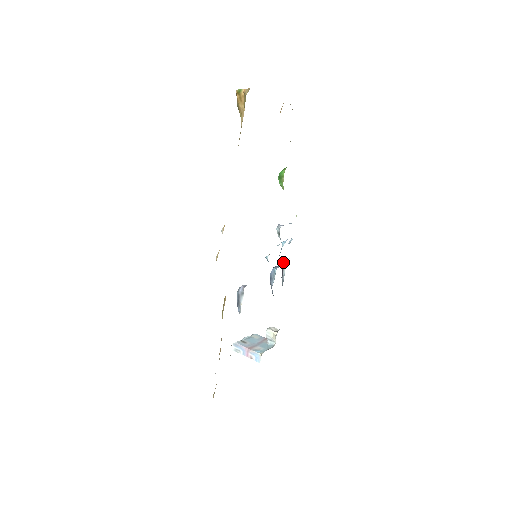
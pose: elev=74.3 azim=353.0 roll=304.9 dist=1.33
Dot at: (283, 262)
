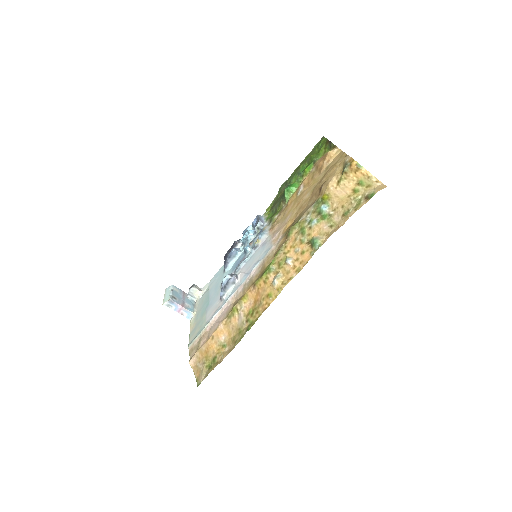
Dot at: (236, 241)
